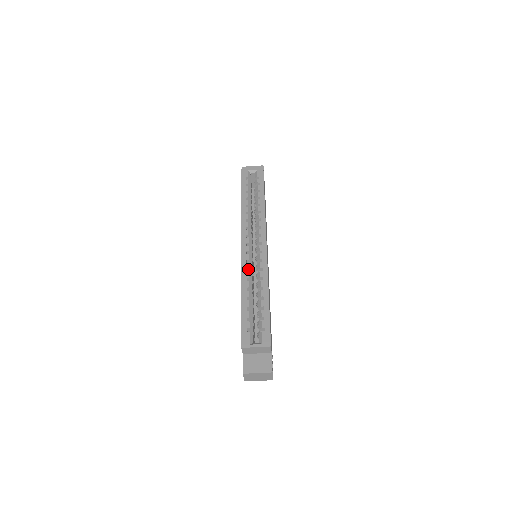
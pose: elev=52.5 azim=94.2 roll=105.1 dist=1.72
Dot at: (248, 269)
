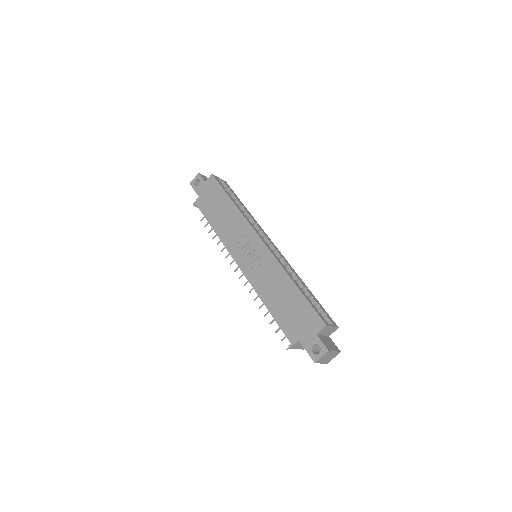
Dot at: (280, 262)
